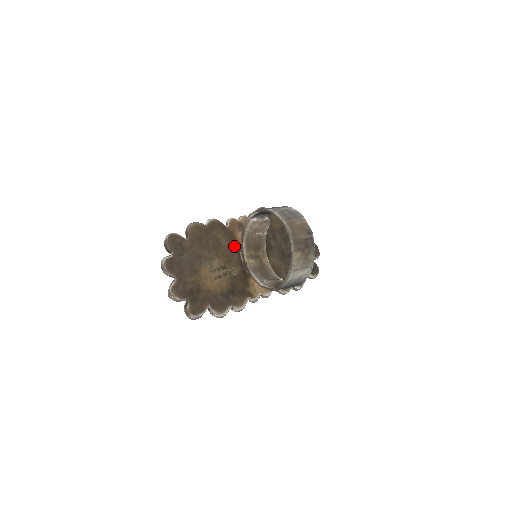
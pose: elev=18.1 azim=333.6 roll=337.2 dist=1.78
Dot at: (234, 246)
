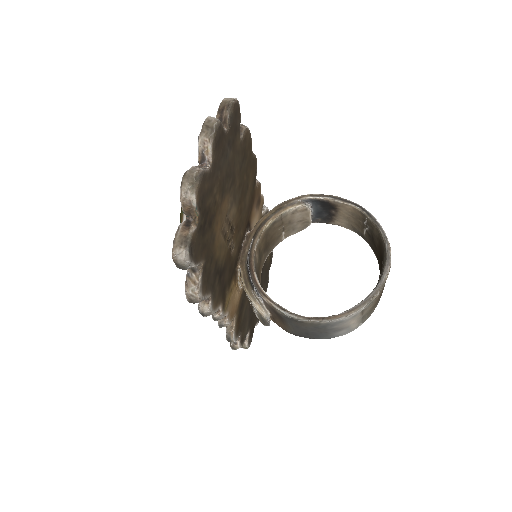
Dot at: (247, 216)
